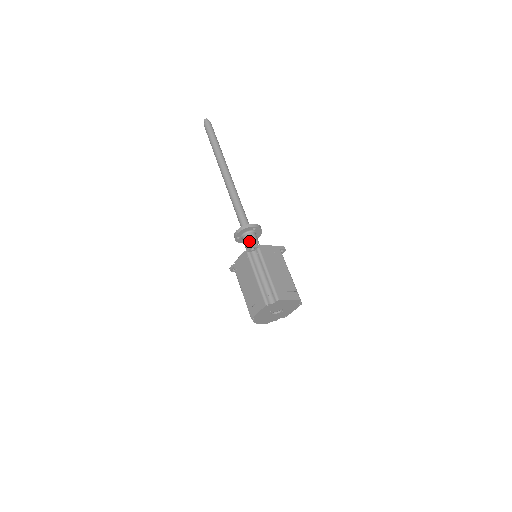
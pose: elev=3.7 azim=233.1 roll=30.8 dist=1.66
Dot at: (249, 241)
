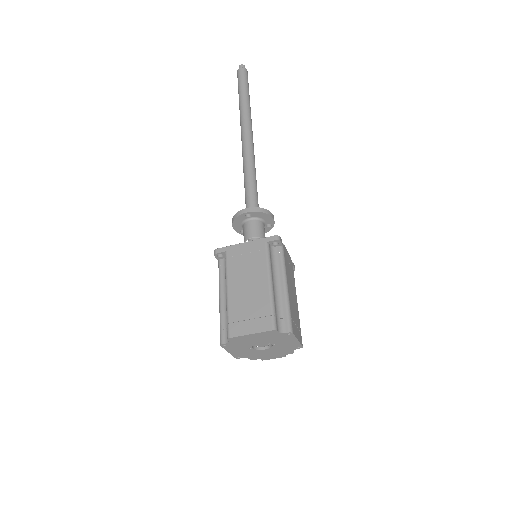
Dot at: (244, 236)
